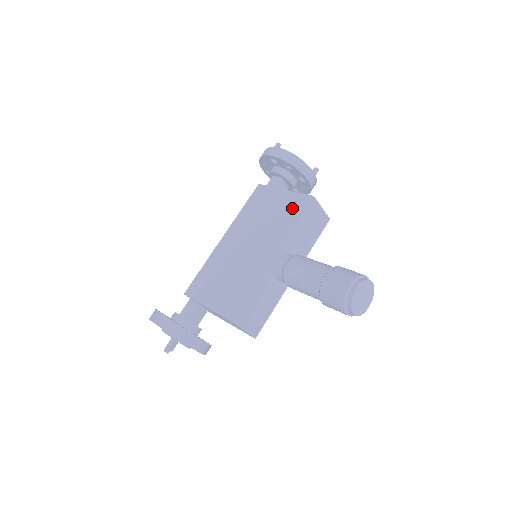
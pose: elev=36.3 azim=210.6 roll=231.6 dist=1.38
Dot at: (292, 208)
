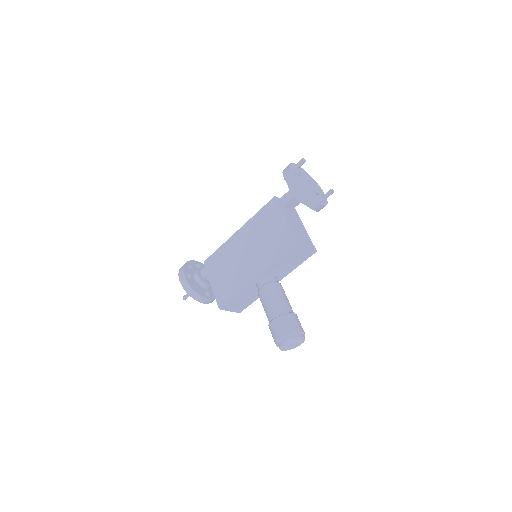
Dot at: (282, 243)
